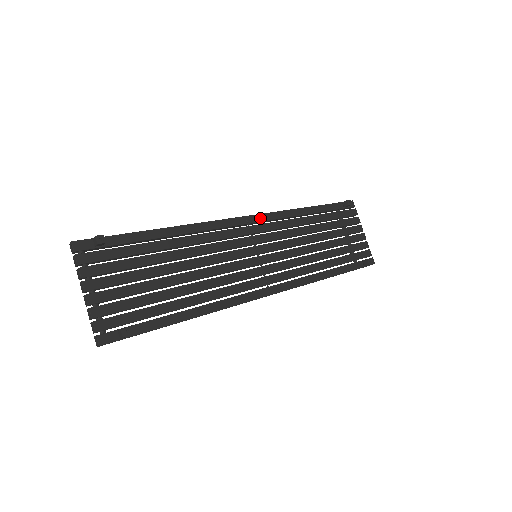
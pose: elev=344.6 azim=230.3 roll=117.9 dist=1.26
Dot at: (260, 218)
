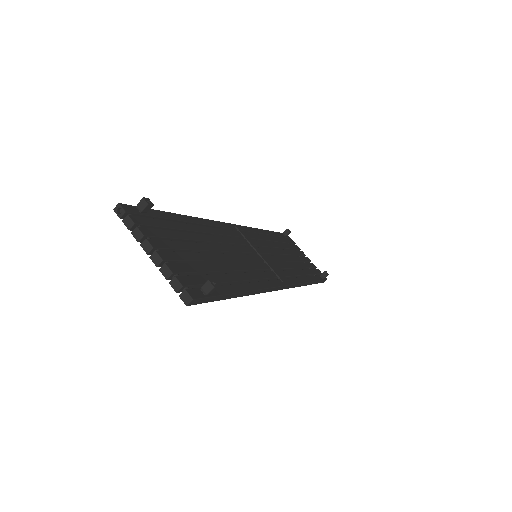
Dot at: (242, 228)
